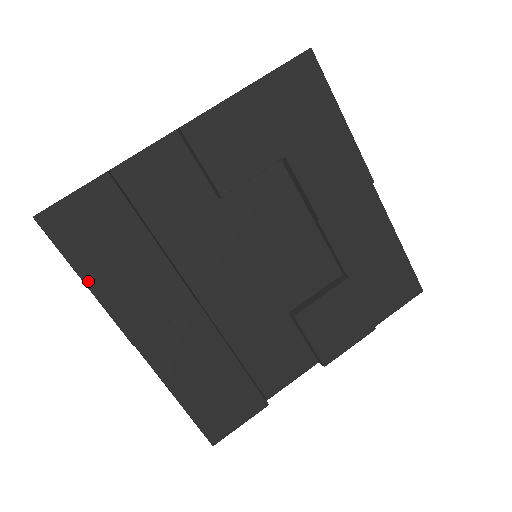
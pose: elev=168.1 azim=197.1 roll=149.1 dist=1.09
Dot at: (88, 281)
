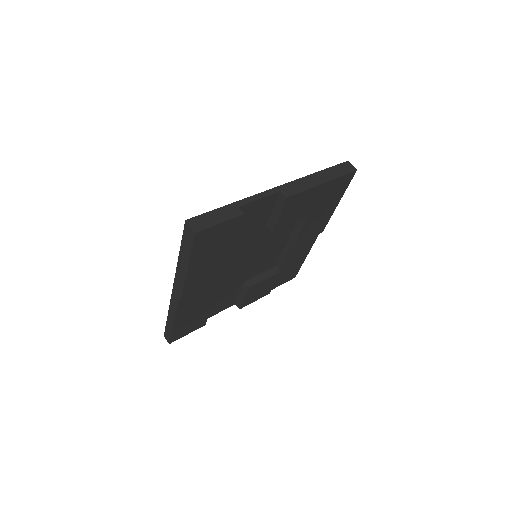
Dot at: (190, 267)
